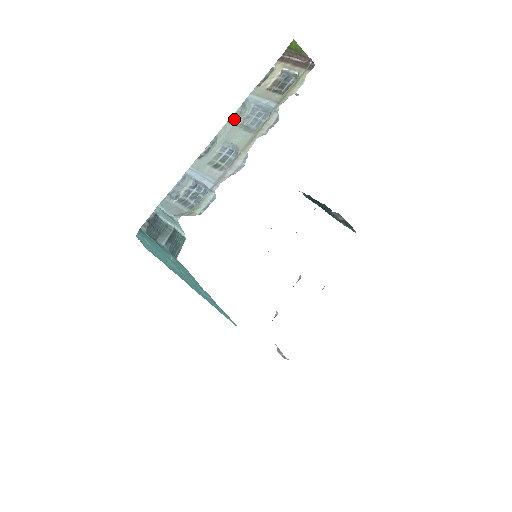
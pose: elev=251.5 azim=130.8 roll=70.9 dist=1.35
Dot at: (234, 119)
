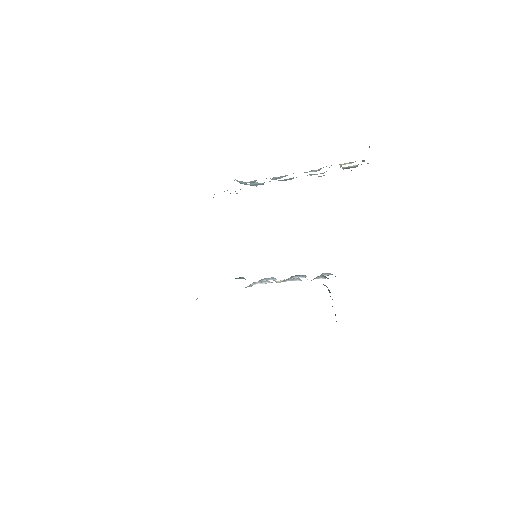
Dot at: occluded
